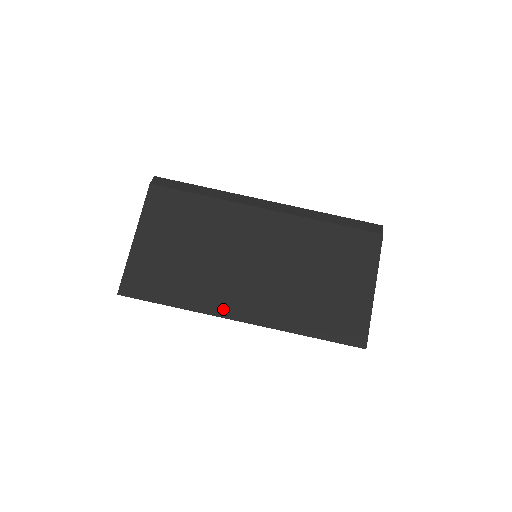
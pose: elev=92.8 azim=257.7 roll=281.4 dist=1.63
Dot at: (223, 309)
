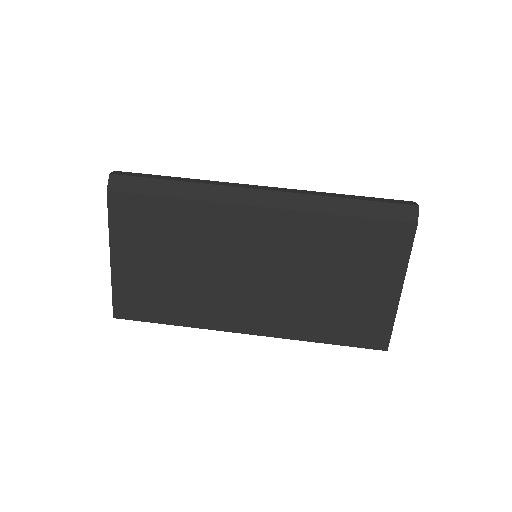
Dot at: (226, 324)
